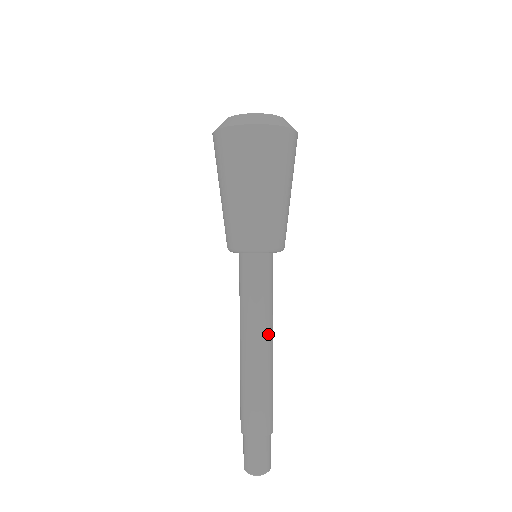
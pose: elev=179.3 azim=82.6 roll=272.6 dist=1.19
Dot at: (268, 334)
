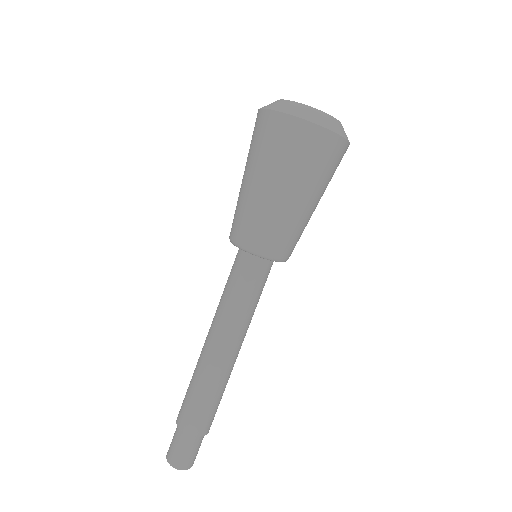
Dot at: (229, 338)
